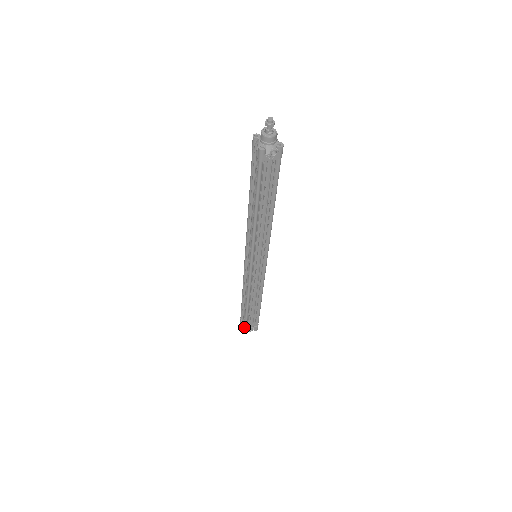
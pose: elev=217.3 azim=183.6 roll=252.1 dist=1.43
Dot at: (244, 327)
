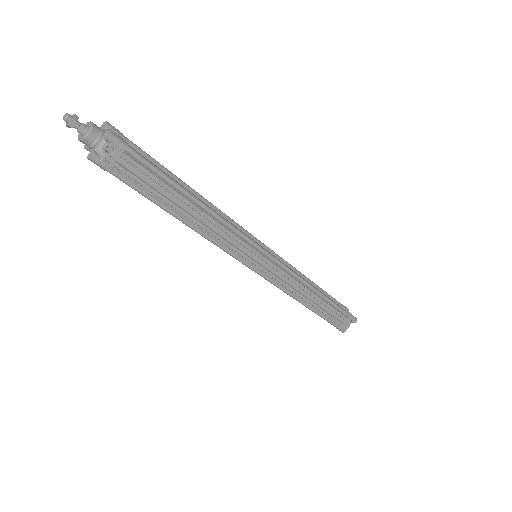
Dot at: occluded
